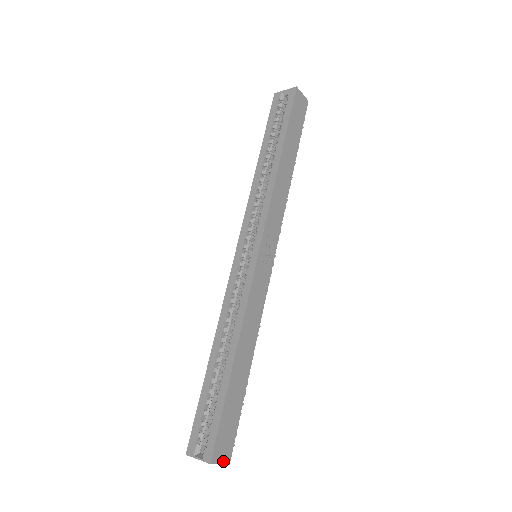
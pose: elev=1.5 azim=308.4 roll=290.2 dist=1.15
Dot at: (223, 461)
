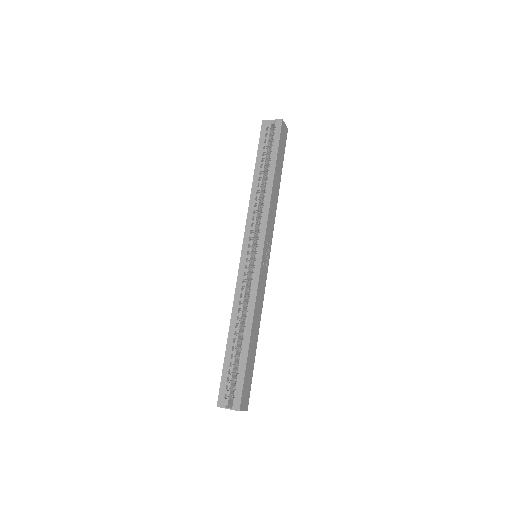
Dot at: (245, 408)
